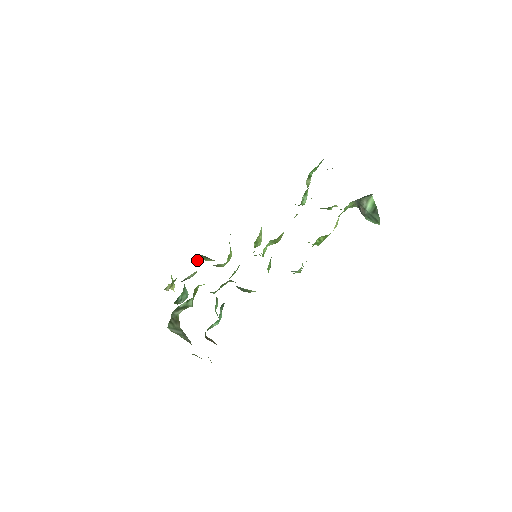
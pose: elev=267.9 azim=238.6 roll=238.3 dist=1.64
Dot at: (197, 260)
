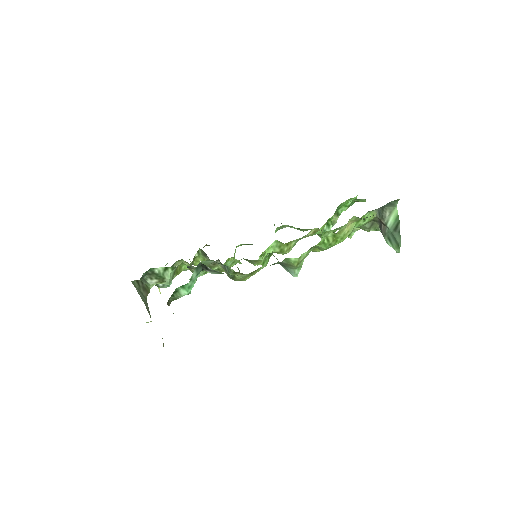
Dot at: (195, 255)
